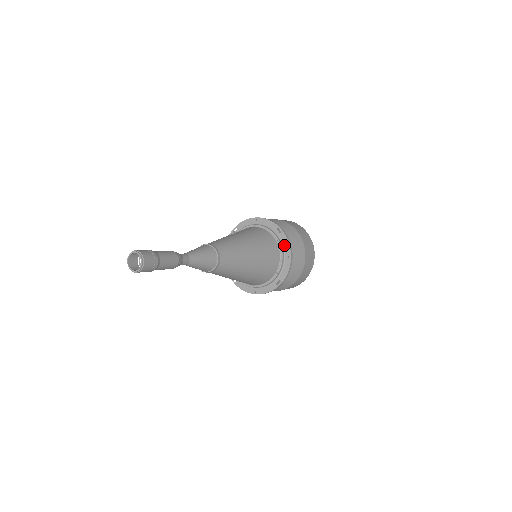
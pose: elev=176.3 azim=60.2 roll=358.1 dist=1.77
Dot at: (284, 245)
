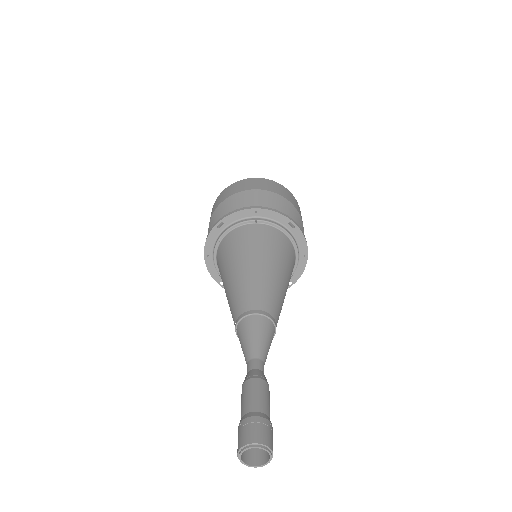
Dot at: (299, 242)
